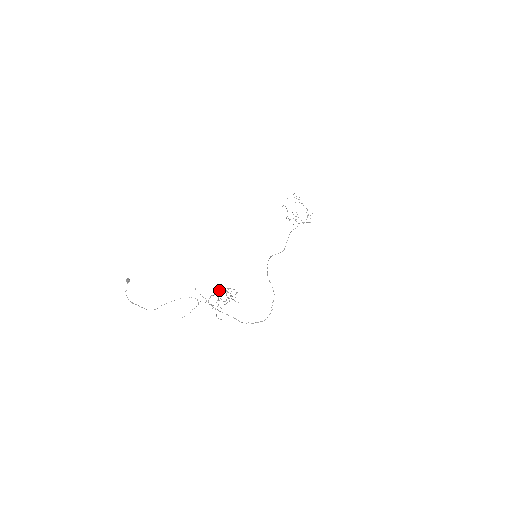
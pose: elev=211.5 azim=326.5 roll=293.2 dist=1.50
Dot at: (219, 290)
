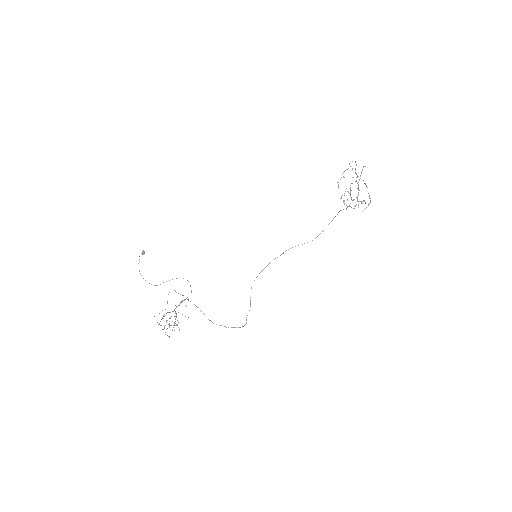
Dot at: (163, 316)
